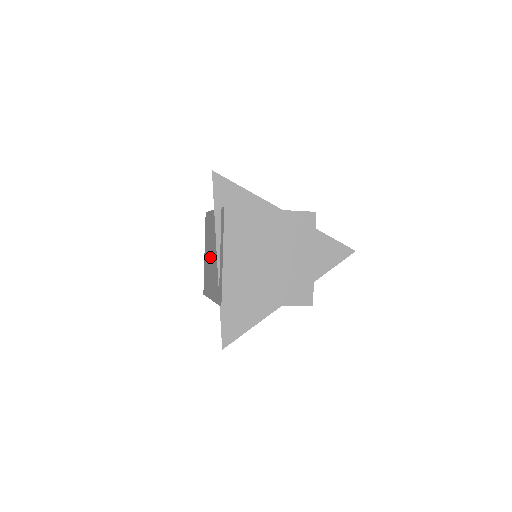
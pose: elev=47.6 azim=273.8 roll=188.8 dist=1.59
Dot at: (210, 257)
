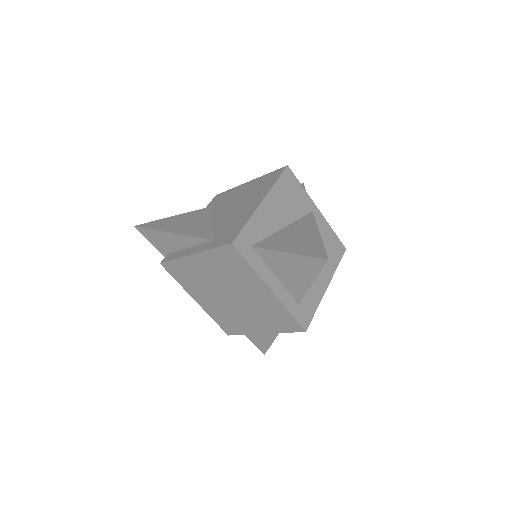
Dot at: occluded
